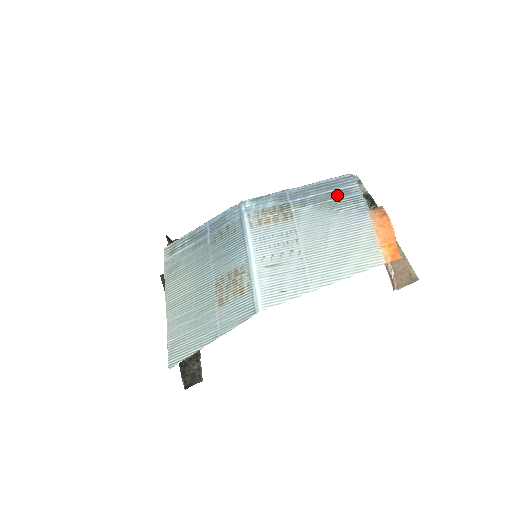
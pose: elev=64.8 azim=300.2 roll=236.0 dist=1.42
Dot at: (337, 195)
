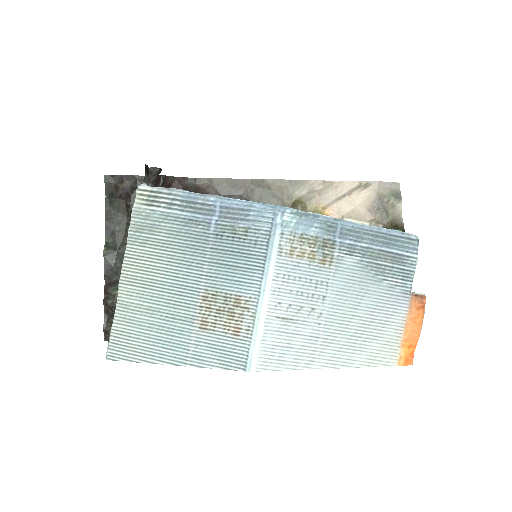
Dot at: (391, 259)
